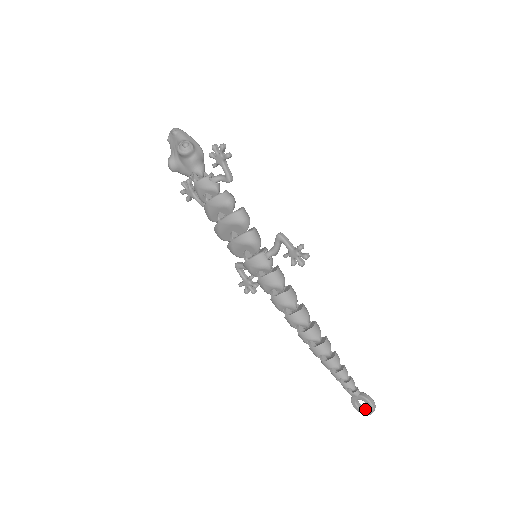
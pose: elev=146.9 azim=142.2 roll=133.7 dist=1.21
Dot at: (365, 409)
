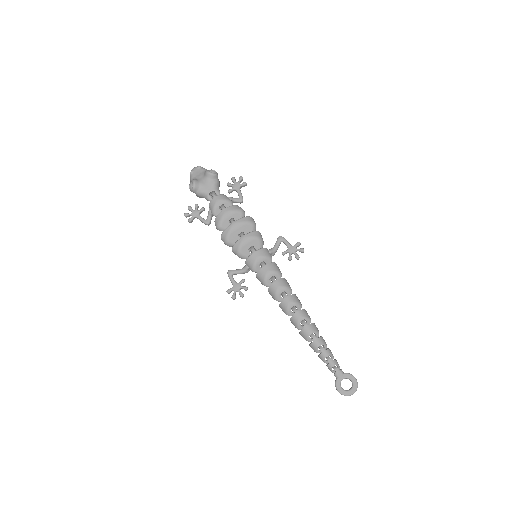
Dot at: (349, 389)
